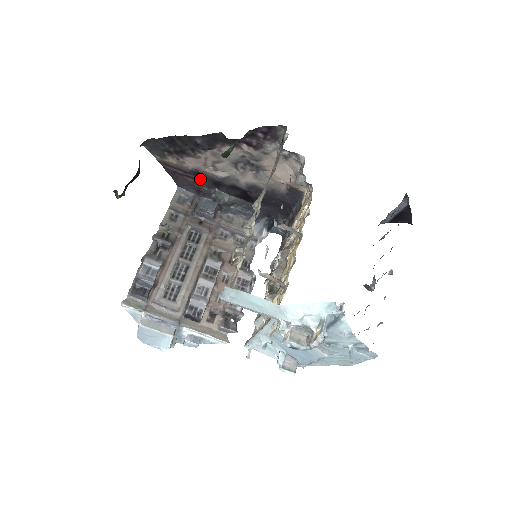
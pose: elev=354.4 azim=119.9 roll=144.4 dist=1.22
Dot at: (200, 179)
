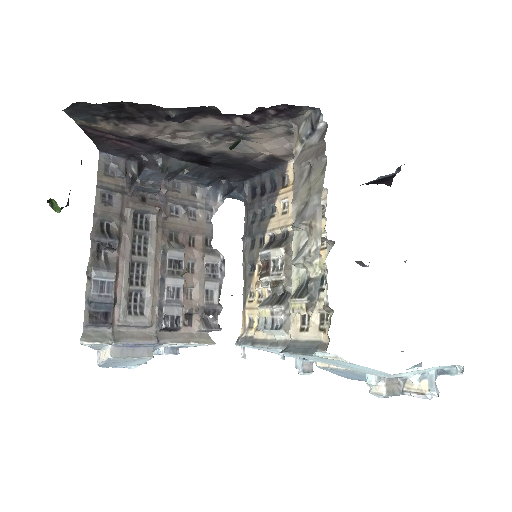
Dot at: (141, 144)
